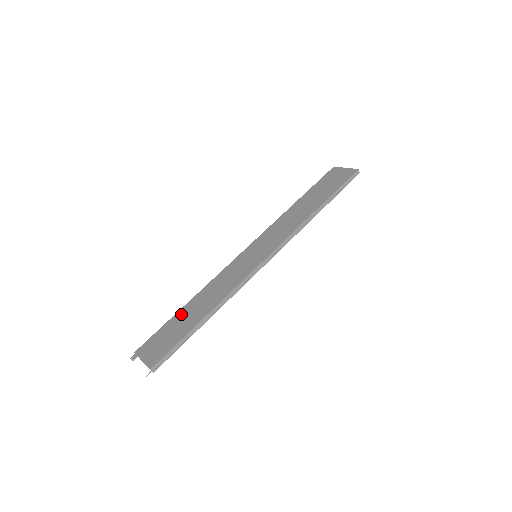
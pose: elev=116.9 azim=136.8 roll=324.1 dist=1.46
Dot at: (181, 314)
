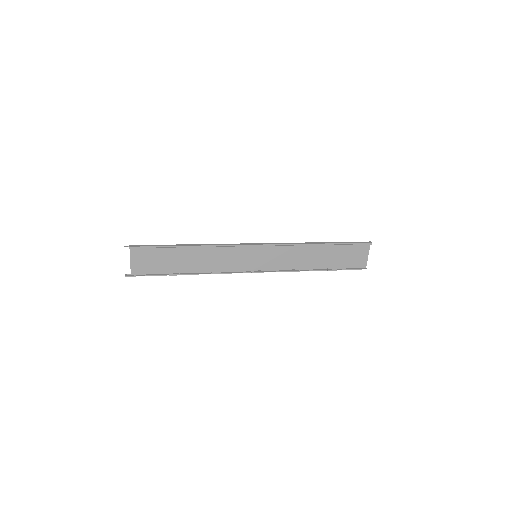
Dot at: (179, 268)
